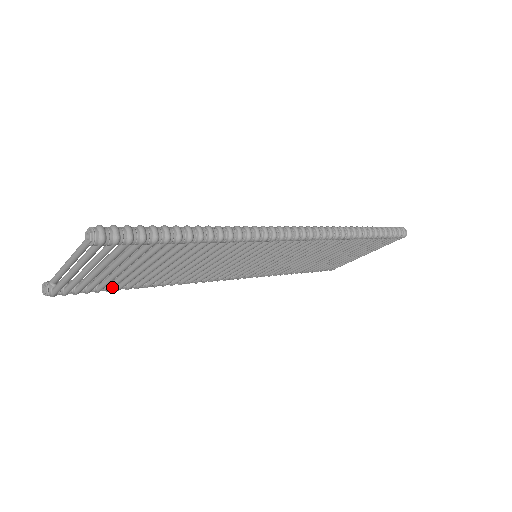
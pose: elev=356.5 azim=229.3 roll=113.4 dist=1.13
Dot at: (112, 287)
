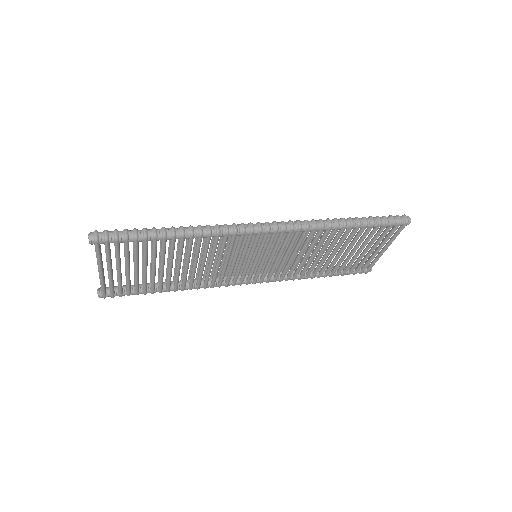
Dot at: (144, 289)
